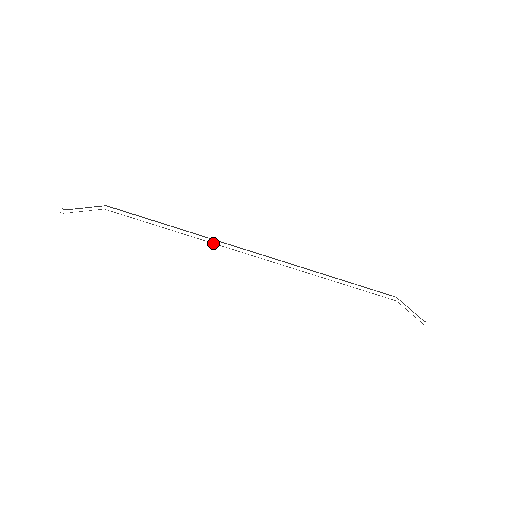
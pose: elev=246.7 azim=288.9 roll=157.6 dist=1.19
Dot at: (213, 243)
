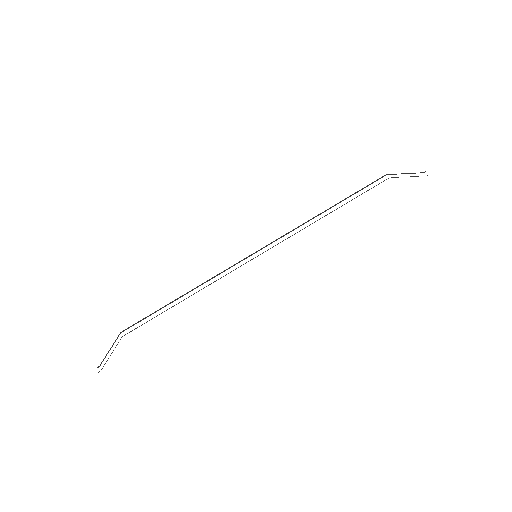
Dot at: occluded
